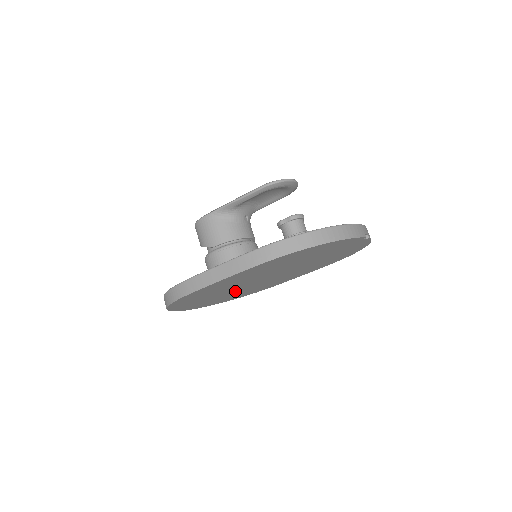
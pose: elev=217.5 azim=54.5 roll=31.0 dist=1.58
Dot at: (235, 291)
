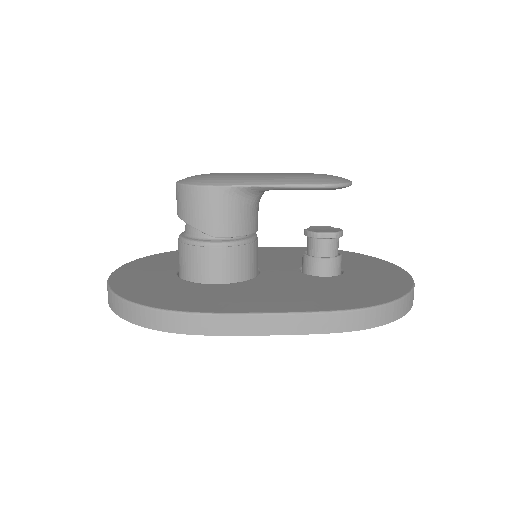
Dot at: occluded
